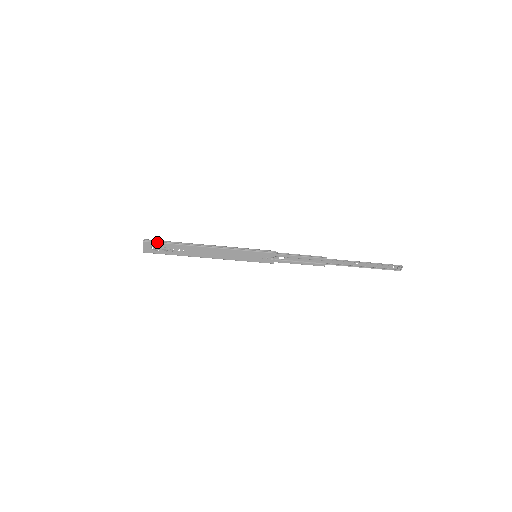
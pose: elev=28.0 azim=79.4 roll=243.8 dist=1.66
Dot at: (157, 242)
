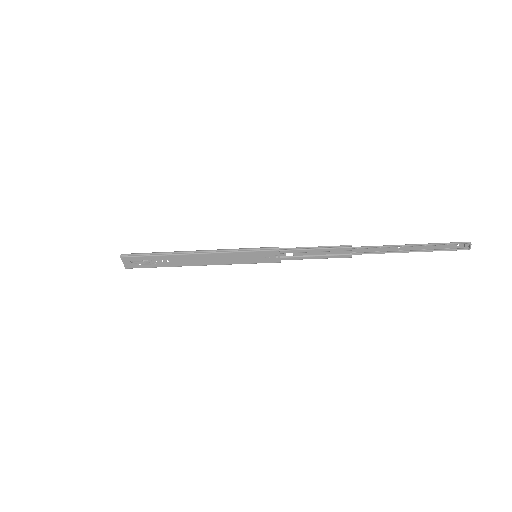
Dot at: (135, 256)
